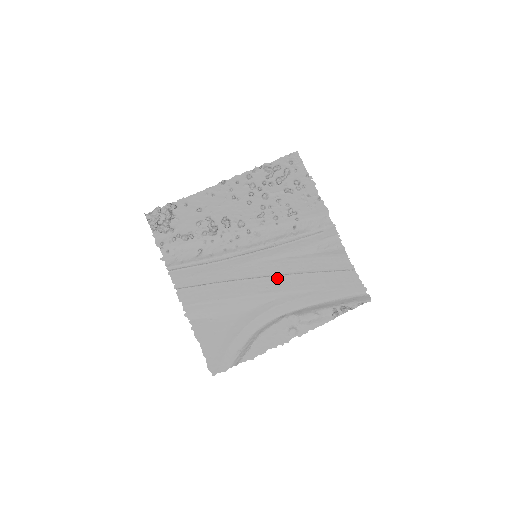
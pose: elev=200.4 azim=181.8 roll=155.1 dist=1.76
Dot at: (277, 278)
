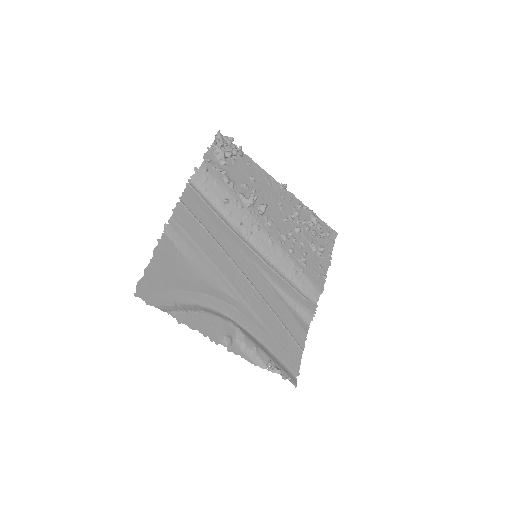
Dot at: (253, 289)
